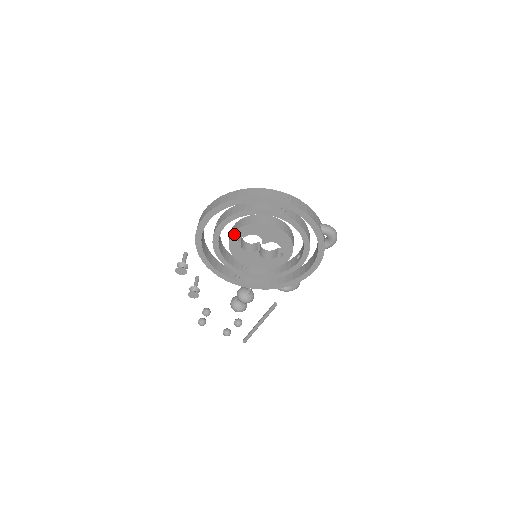
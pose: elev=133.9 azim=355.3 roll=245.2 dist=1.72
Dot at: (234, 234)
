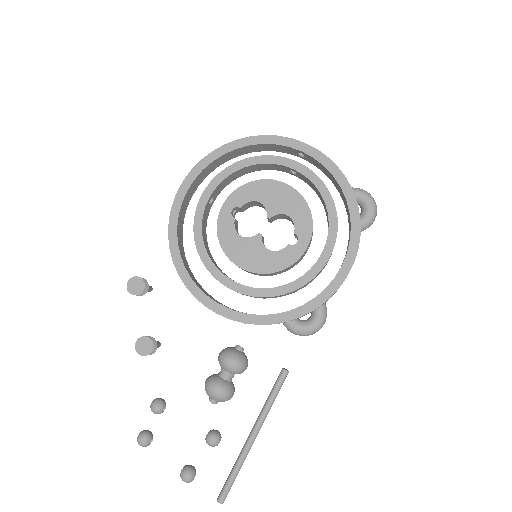
Dot at: (227, 202)
